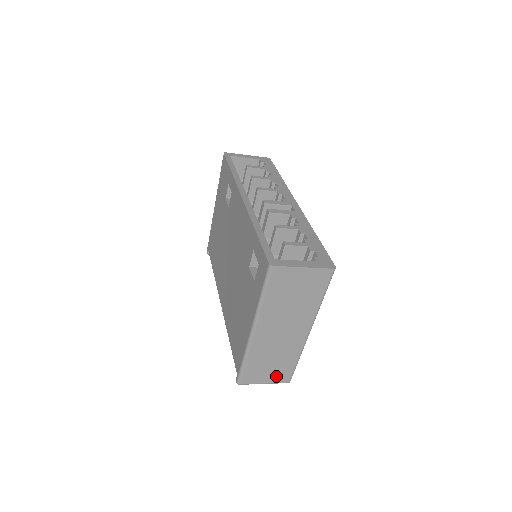
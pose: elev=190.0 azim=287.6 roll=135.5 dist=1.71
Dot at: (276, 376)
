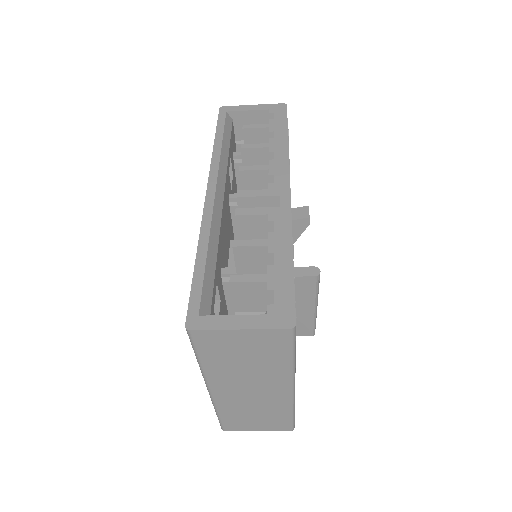
Dot at: (269, 425)
